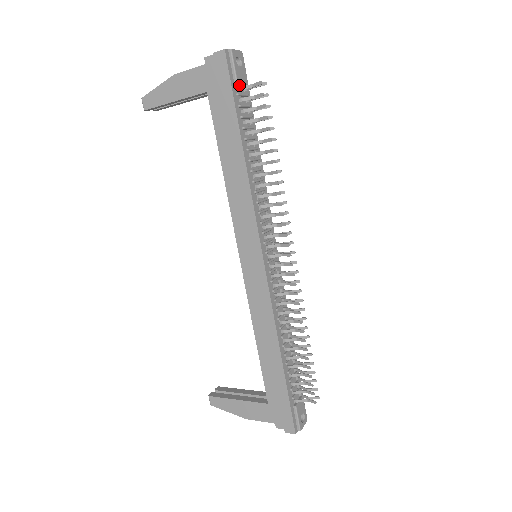
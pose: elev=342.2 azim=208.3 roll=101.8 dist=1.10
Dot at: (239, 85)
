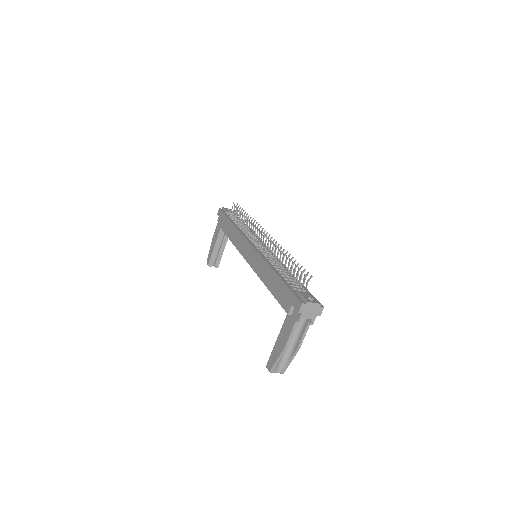
Dot at: occluded
